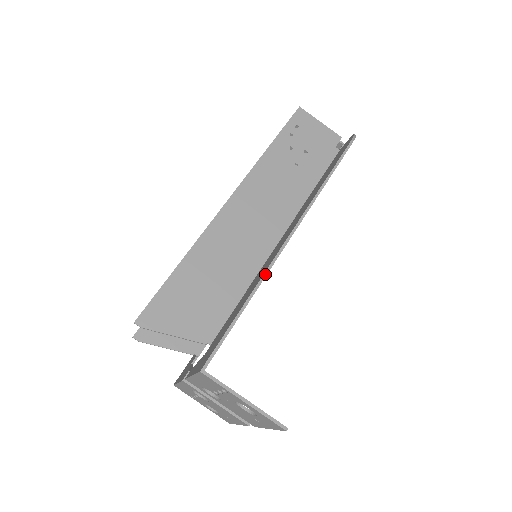
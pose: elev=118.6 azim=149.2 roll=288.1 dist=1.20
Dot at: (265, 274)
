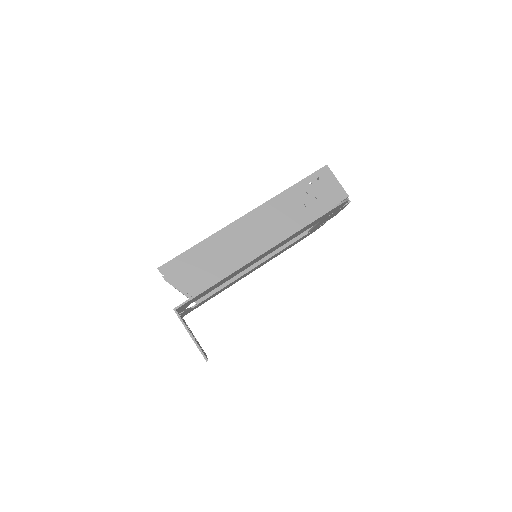
Dot at: (235, 270)
